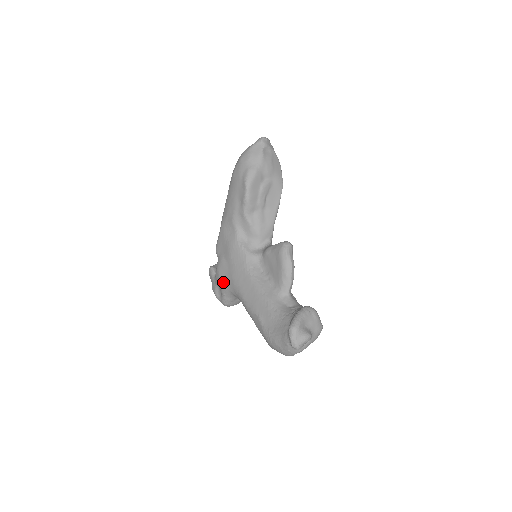
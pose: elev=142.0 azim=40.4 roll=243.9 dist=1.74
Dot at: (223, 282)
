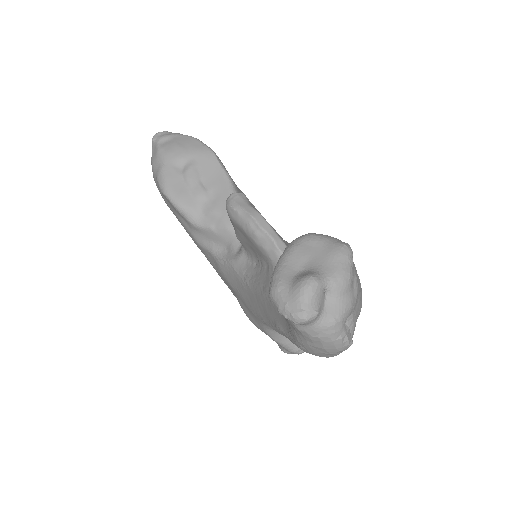
Dot at: (257, 326)
